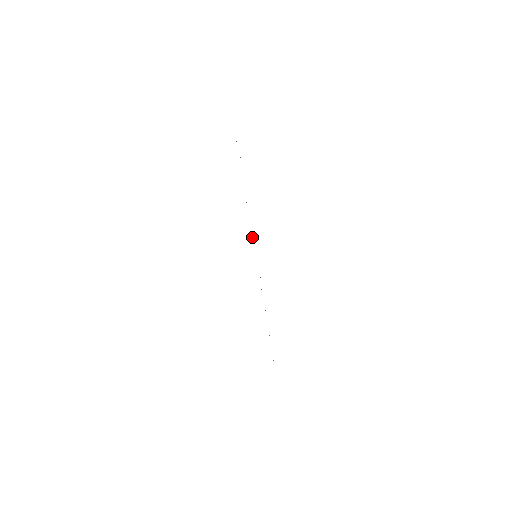
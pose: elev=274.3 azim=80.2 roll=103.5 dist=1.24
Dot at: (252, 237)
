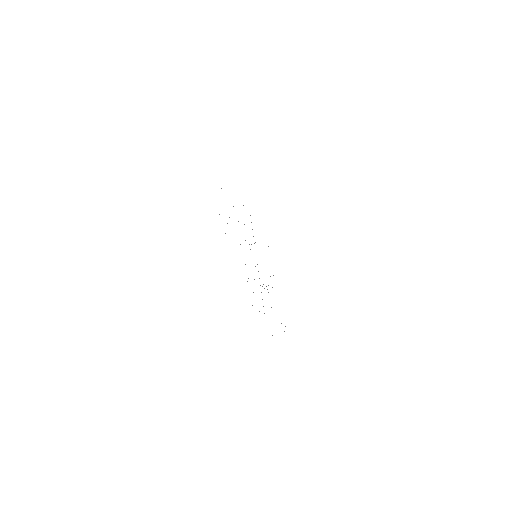
Dot at: occluded
